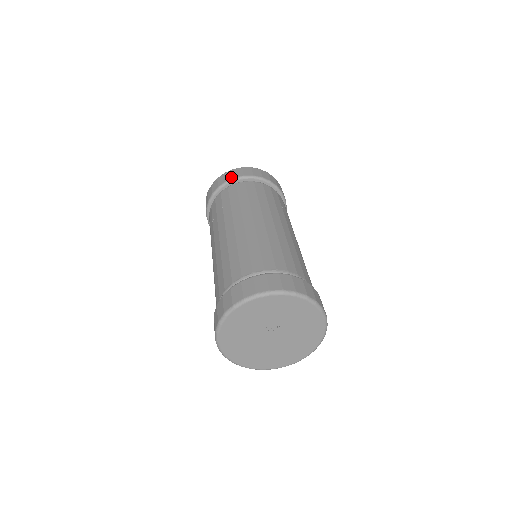
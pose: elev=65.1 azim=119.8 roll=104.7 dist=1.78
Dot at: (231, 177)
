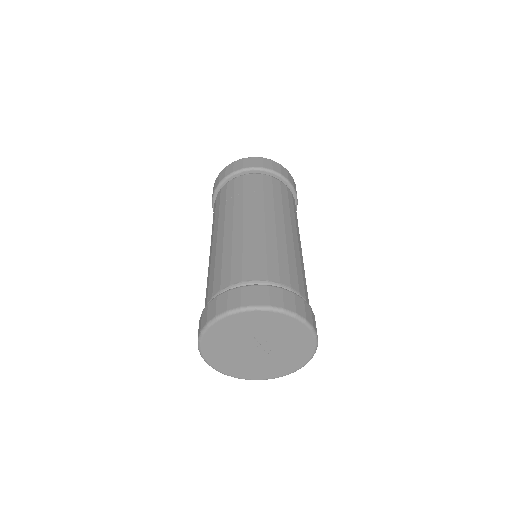
Dot at: (249, 165)
